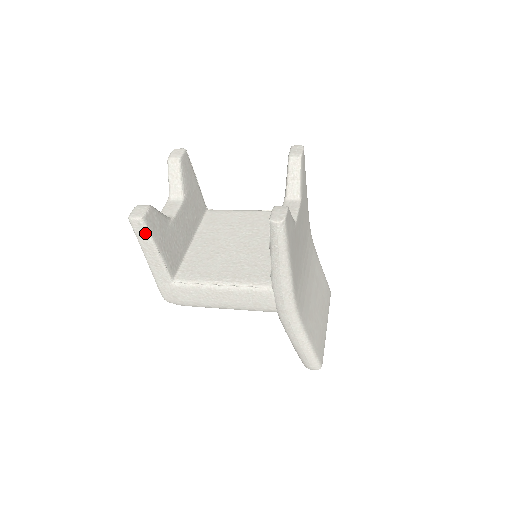
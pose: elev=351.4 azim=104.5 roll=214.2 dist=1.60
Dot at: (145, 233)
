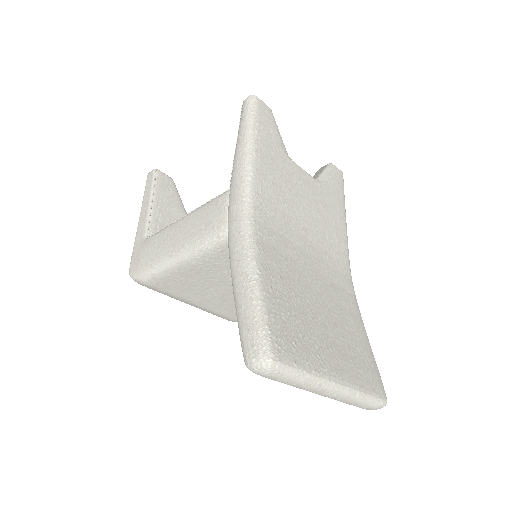
Dot at: (151, 182)
